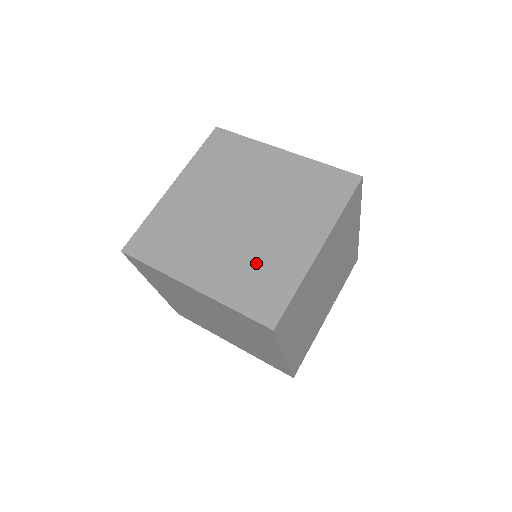
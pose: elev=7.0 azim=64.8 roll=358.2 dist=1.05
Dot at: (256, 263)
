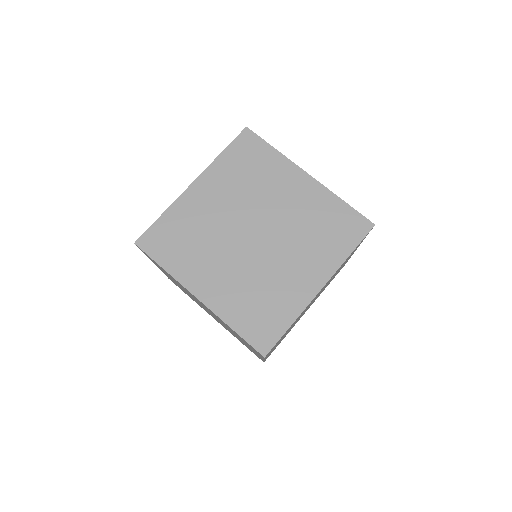
Dot at: (260, 289)
